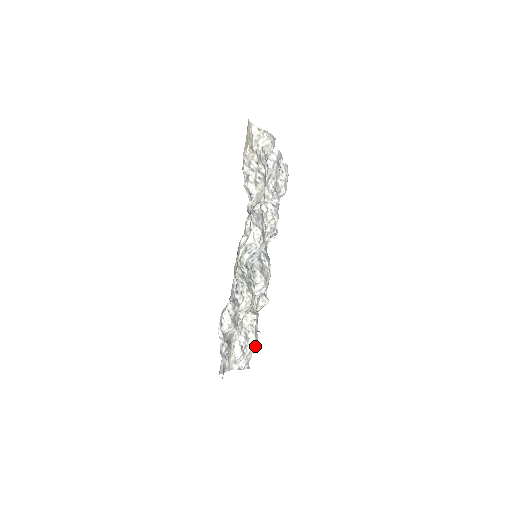
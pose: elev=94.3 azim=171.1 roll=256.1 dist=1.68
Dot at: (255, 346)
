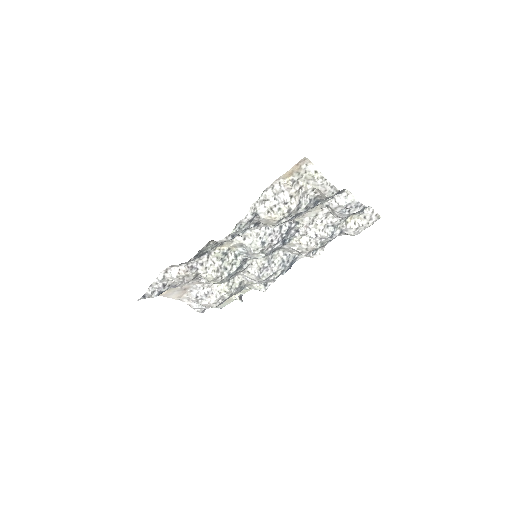
Dot at: (212, 306)
